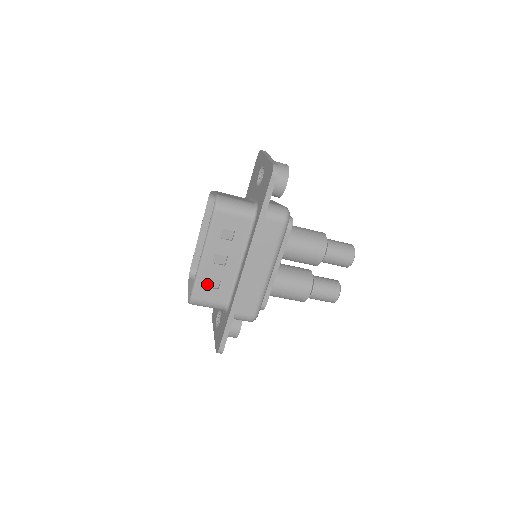
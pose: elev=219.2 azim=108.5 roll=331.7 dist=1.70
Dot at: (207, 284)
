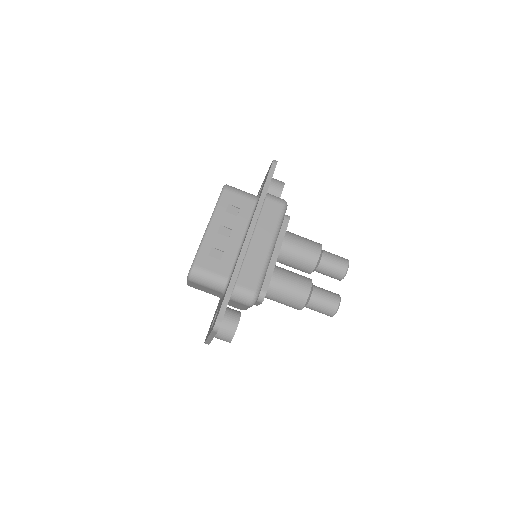
Dot at: (210, 253)
